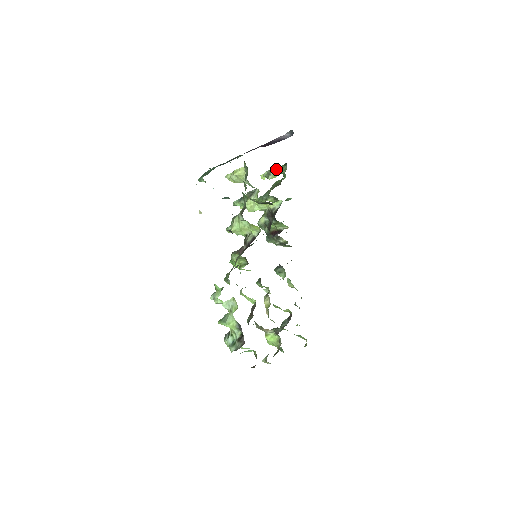
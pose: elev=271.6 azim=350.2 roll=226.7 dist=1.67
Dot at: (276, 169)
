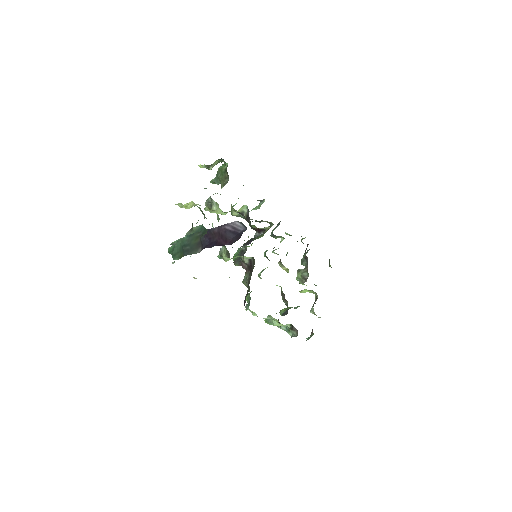
Dot at: (213, 164)
